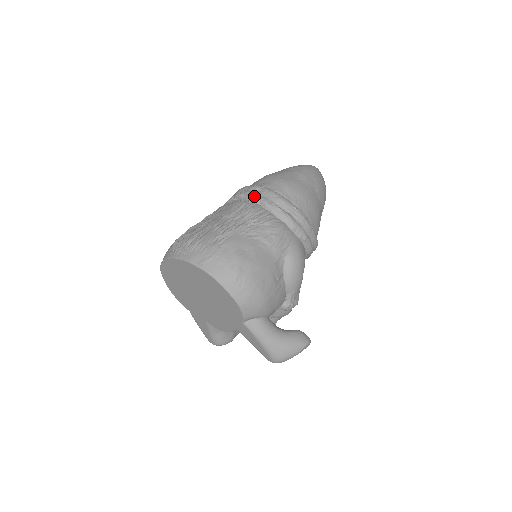
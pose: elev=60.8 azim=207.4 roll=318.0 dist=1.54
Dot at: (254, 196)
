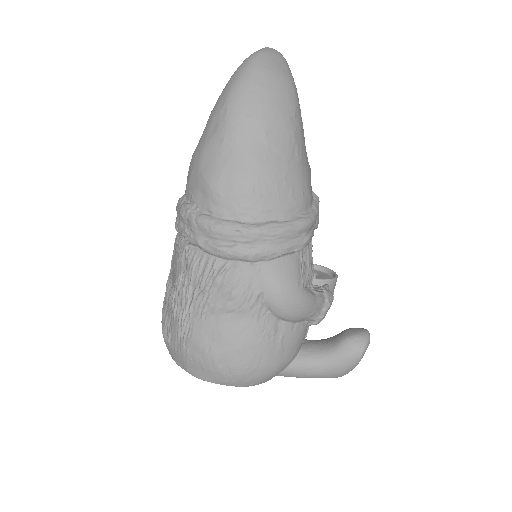
Dot at: (186, 236)
